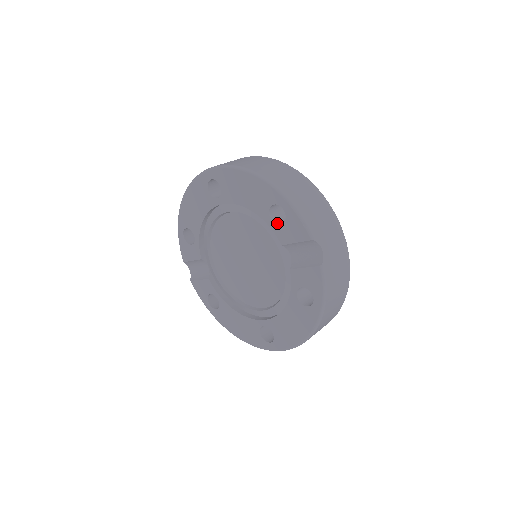
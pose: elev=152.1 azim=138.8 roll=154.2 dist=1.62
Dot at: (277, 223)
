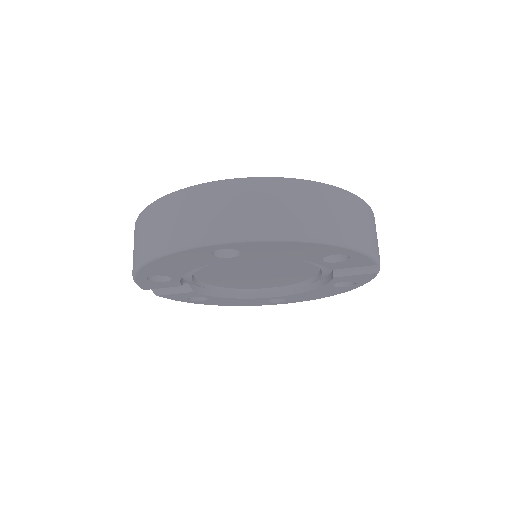
Dot at: (329, 259)
